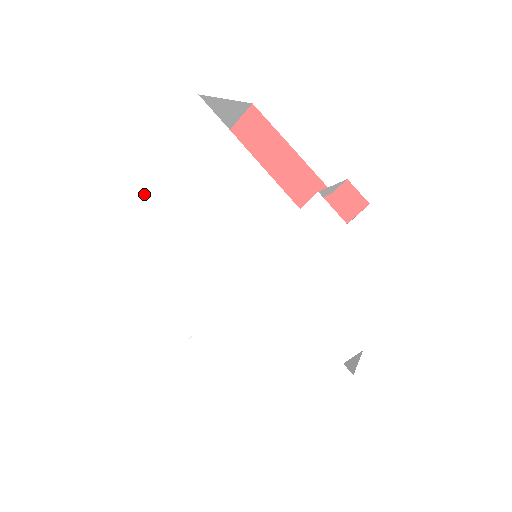
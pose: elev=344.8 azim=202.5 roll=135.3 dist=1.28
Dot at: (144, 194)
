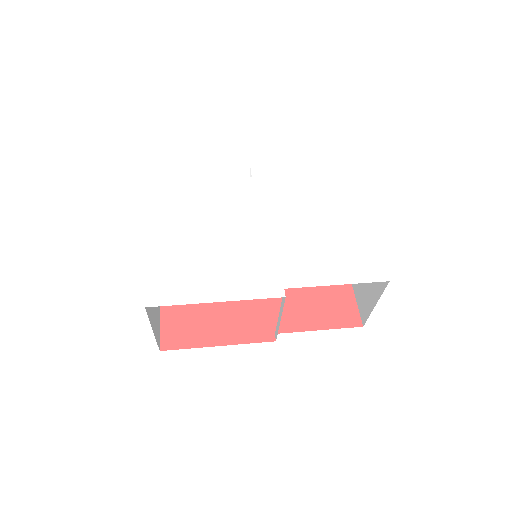
Dot at: (163, 249)
